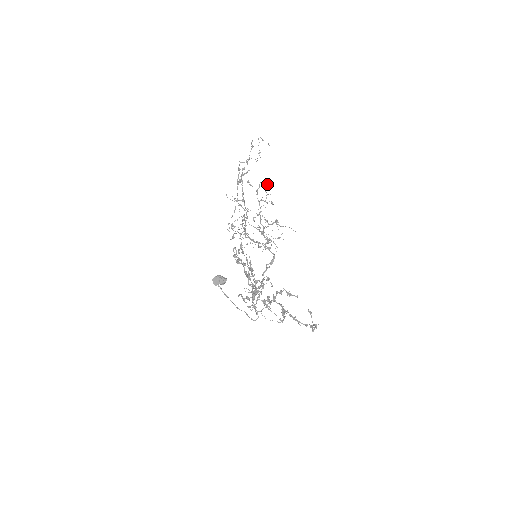
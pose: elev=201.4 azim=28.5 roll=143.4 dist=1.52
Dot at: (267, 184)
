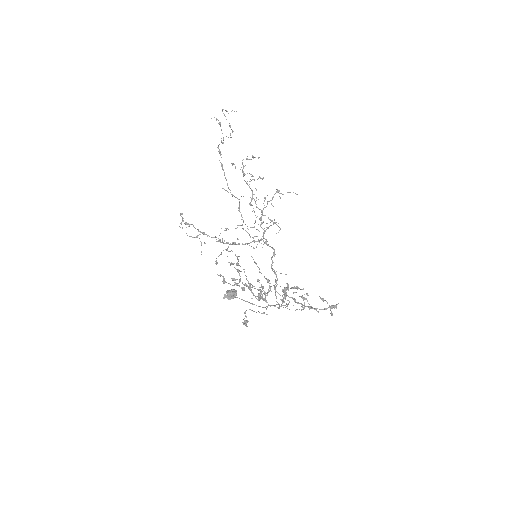
Dot at: occluded
